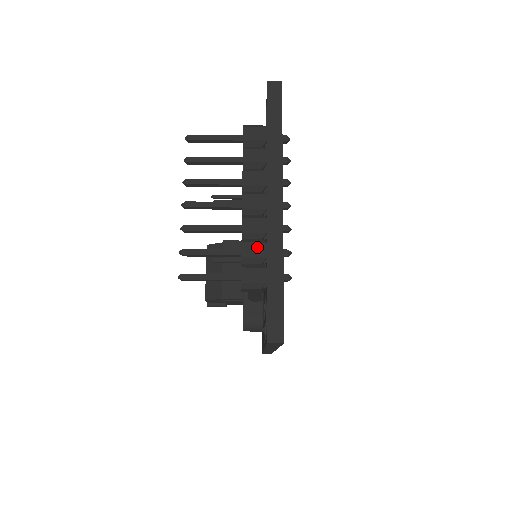
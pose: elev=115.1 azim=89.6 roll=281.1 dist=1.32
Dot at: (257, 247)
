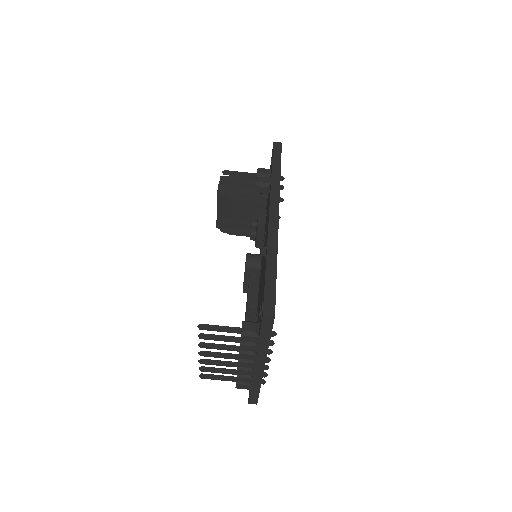
Dot at: (246, 380)
